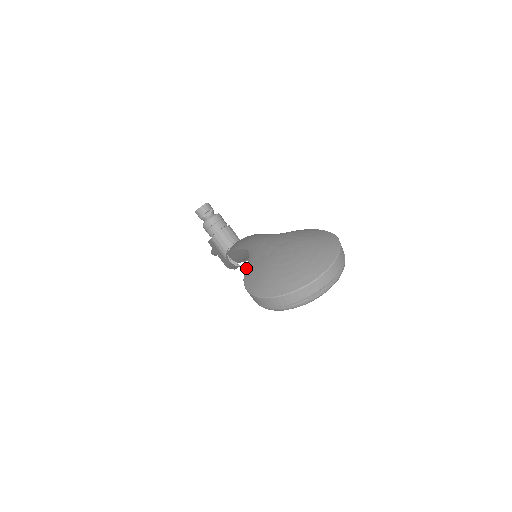
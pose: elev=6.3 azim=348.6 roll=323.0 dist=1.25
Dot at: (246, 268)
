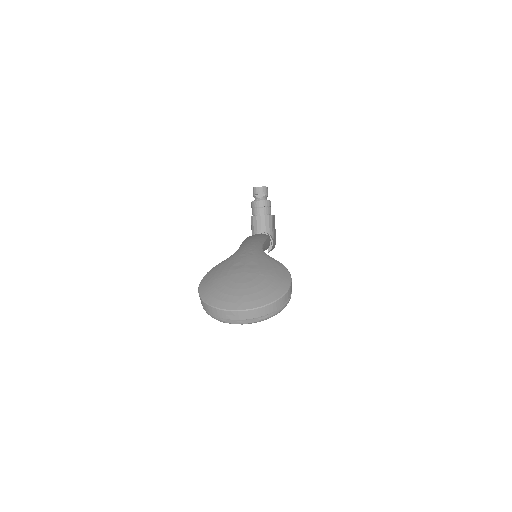
Dot at: (219, 264)
